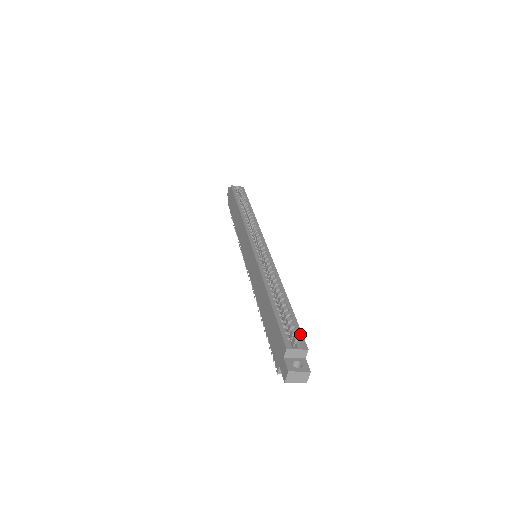
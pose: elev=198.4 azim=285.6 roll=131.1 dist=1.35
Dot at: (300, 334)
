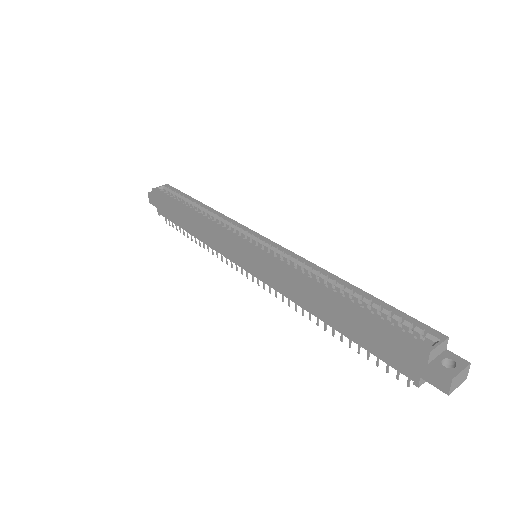
Dot at: (419, 323)
